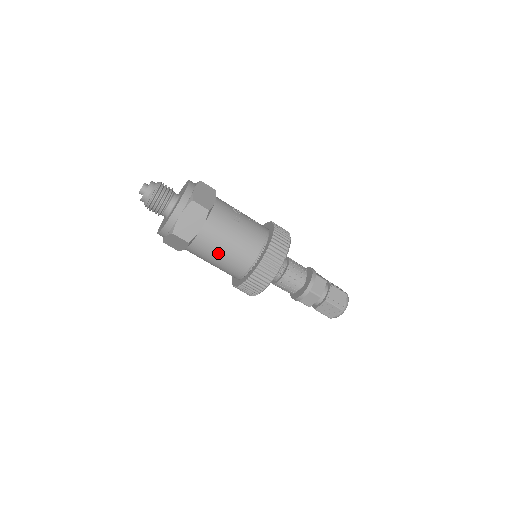
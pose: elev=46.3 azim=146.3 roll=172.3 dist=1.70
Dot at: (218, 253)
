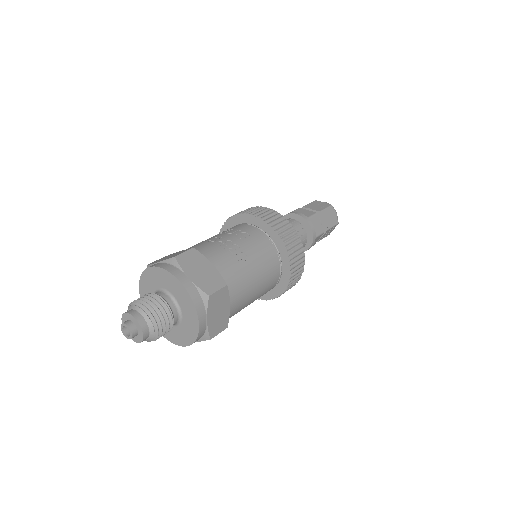
Dot at: (250, 302)
